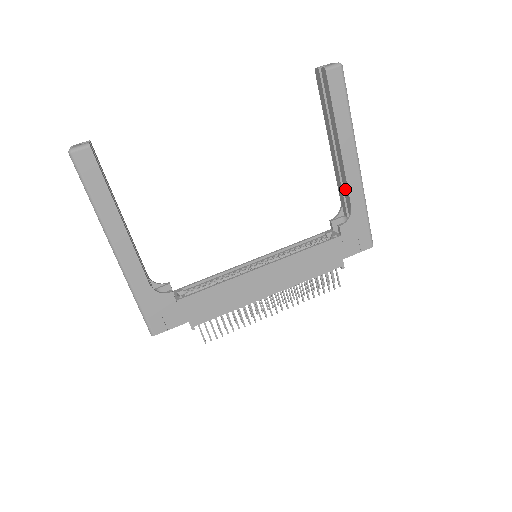
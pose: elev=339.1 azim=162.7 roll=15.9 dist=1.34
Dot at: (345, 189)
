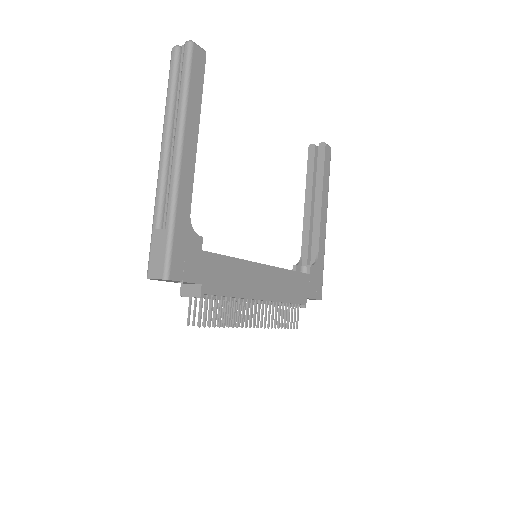
Dot at: (315, 238)
